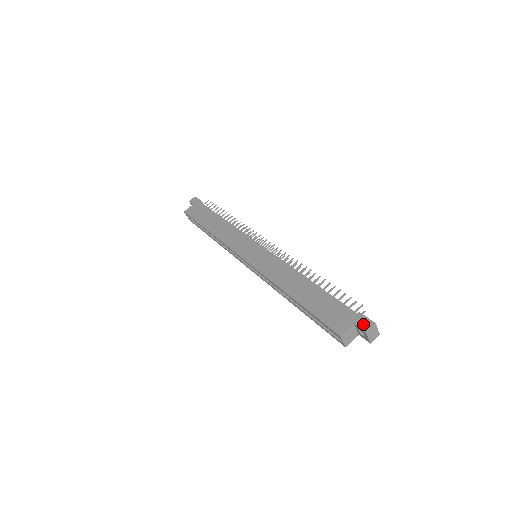
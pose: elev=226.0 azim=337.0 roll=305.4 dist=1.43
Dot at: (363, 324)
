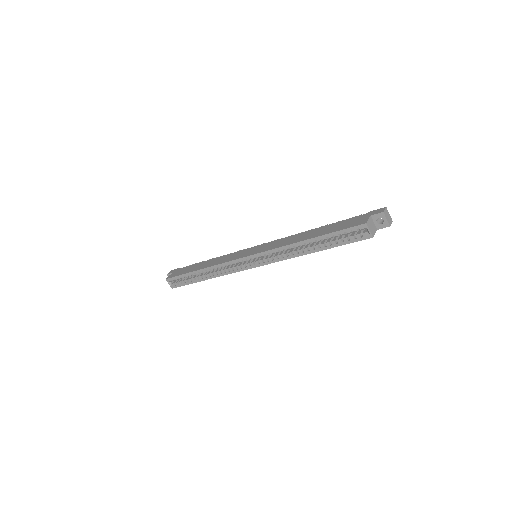
Dot at: (377, 212)
